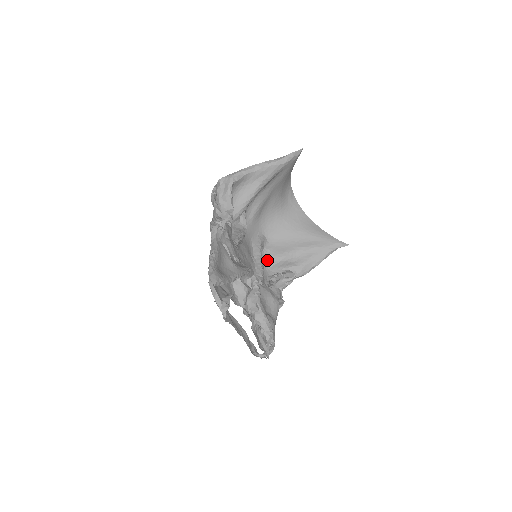
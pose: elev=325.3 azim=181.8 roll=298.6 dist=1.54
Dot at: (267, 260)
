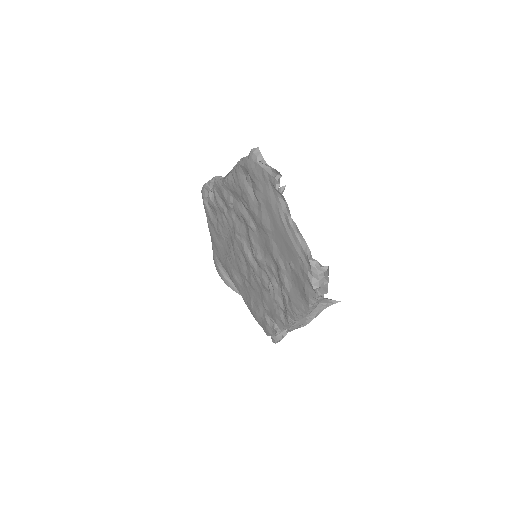
Dot at: occluded
